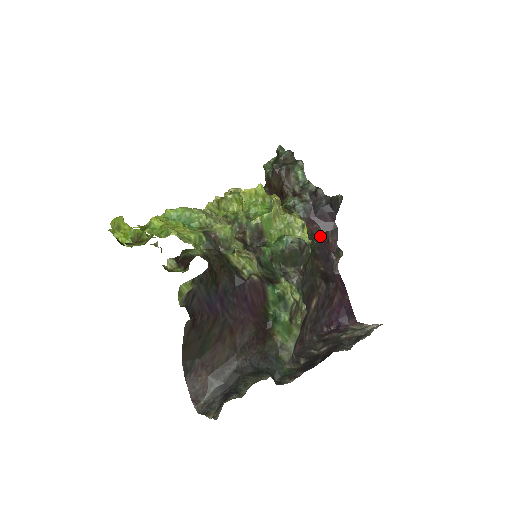
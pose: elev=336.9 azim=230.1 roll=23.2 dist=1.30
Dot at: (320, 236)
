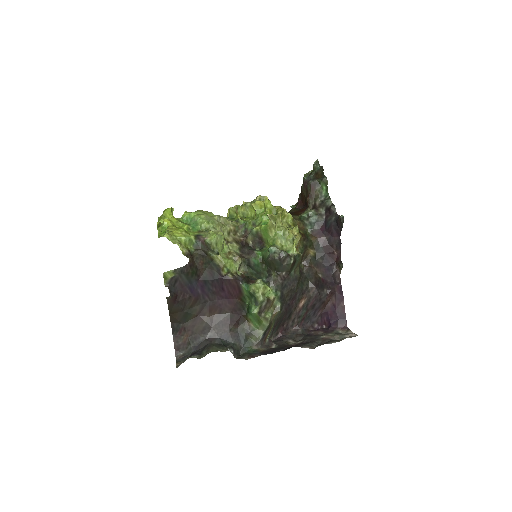
Dot at: (325, 247)
